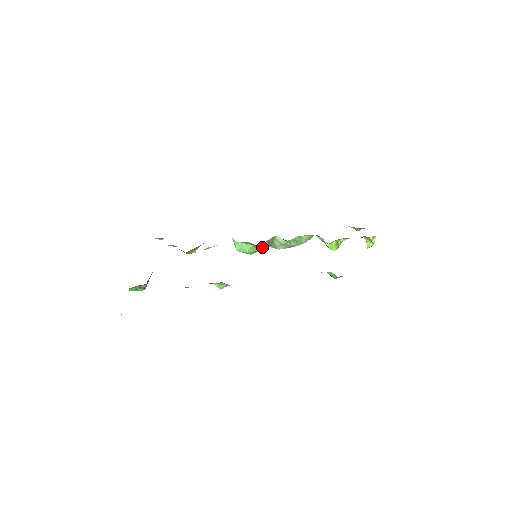
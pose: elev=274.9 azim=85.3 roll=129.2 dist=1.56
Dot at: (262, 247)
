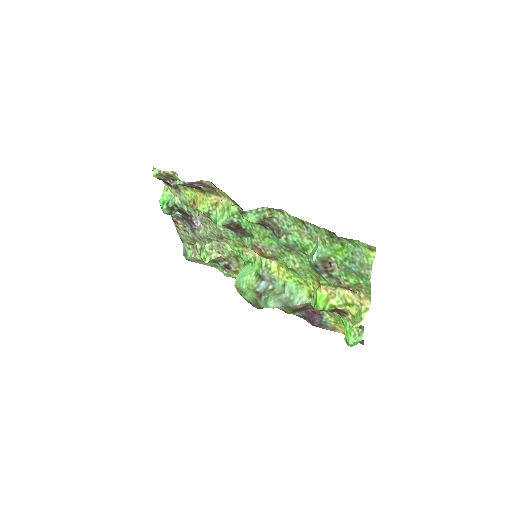
Dot at: (259, 285)
